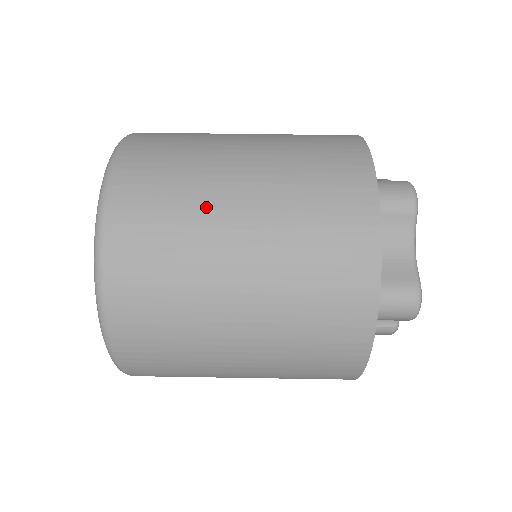
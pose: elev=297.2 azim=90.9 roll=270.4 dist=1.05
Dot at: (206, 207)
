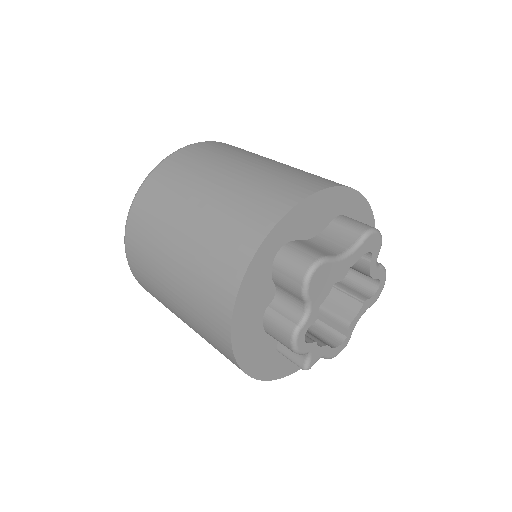
Dot at: (244, 156)
